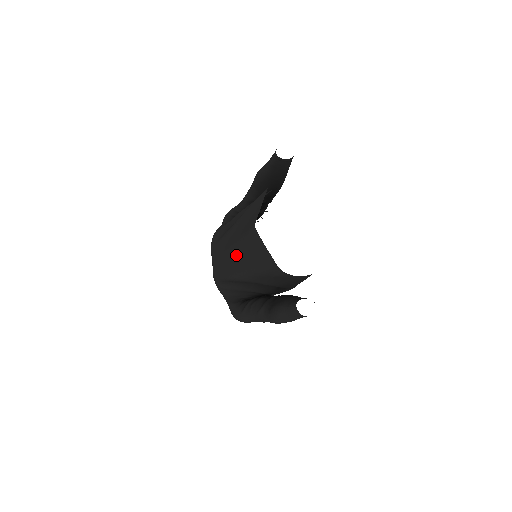
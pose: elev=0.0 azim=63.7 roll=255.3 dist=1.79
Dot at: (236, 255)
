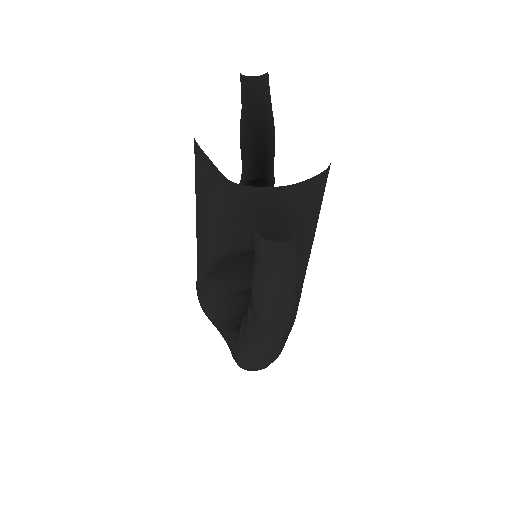
Dot at: (199, 223)
